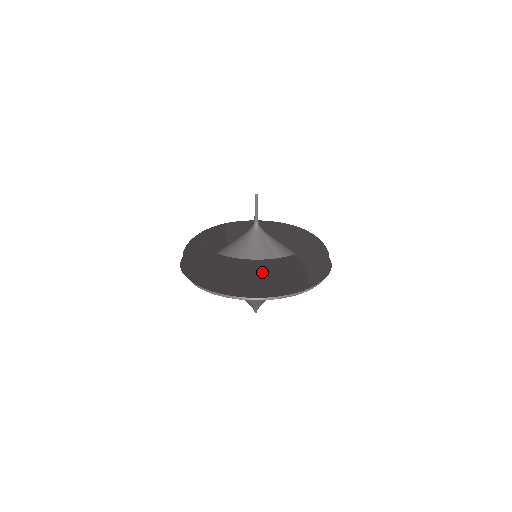
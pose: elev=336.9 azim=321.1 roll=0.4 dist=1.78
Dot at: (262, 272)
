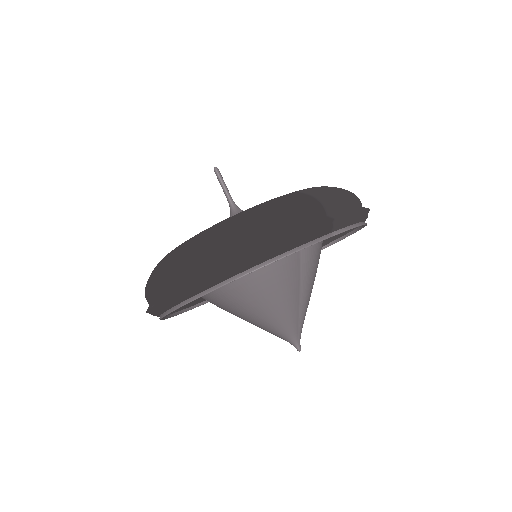
Dot at: (240, 221)
